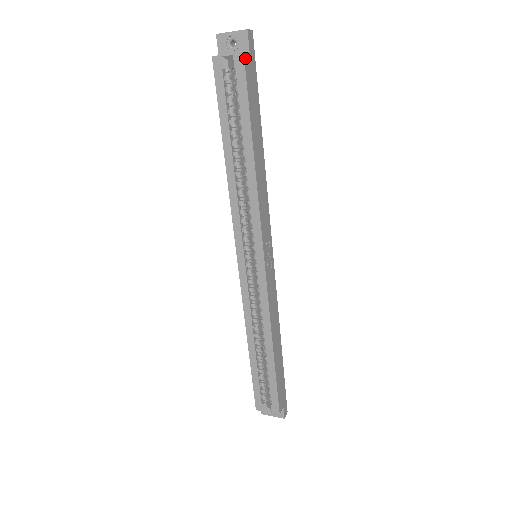
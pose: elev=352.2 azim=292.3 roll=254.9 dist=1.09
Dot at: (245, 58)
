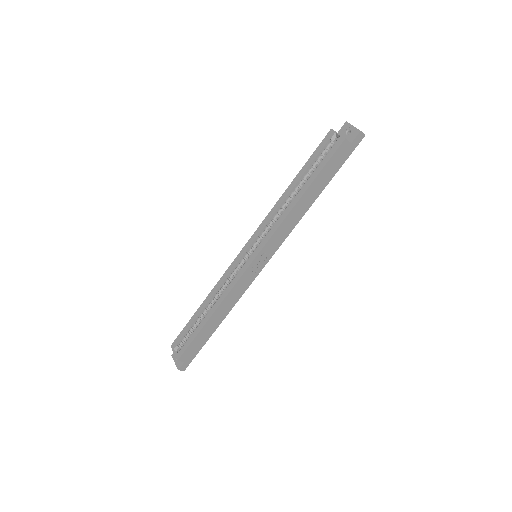
Dot at: (344, 142)
